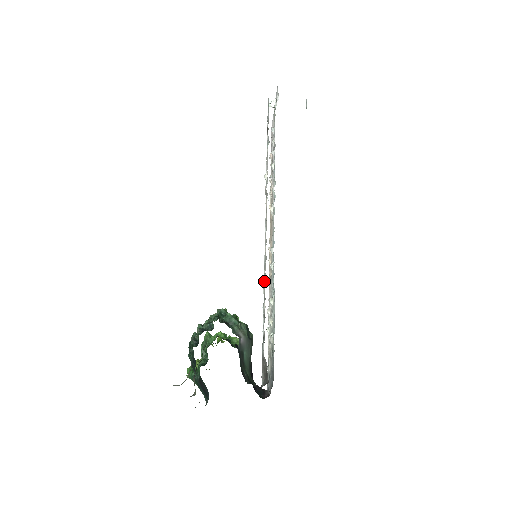
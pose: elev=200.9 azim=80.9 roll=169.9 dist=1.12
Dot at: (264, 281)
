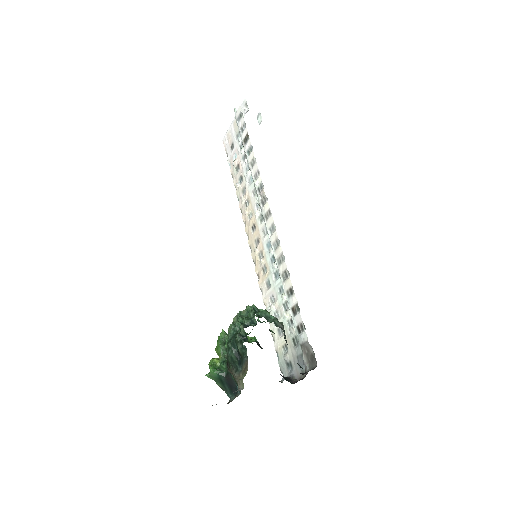
Dot at: (282, 278)
